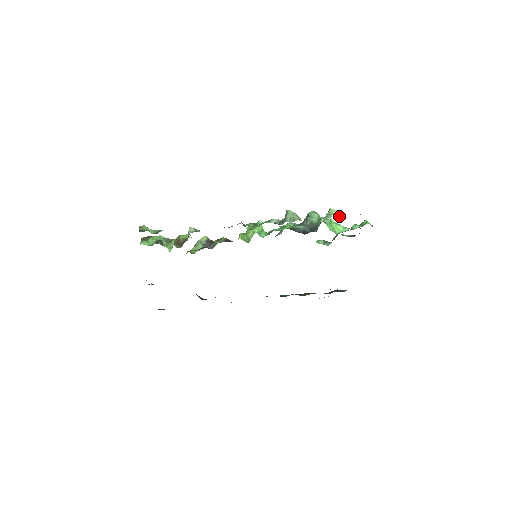
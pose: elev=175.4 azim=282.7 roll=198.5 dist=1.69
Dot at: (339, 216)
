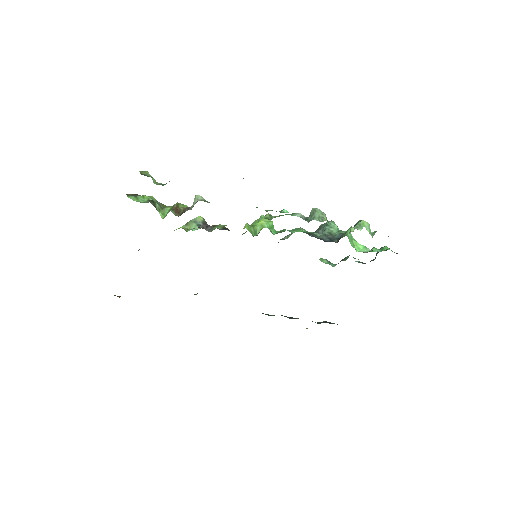
Dot at: (370, 230)
